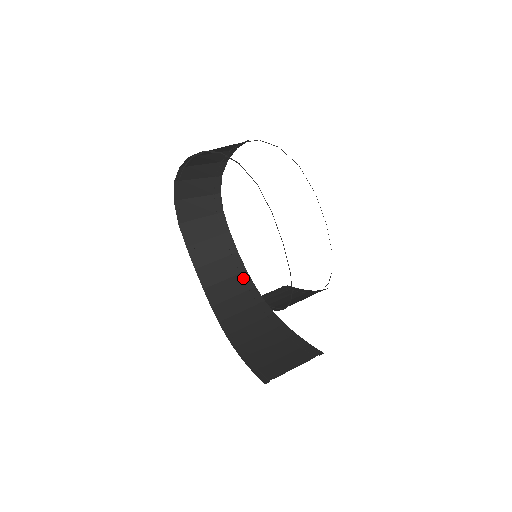
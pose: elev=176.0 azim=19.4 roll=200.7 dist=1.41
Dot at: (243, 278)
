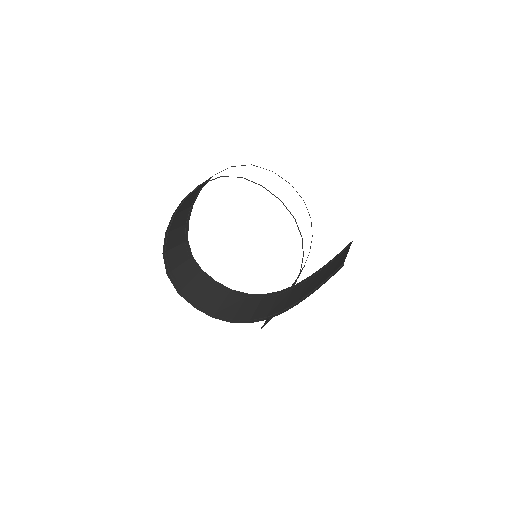
Dot at: (251, 297)
